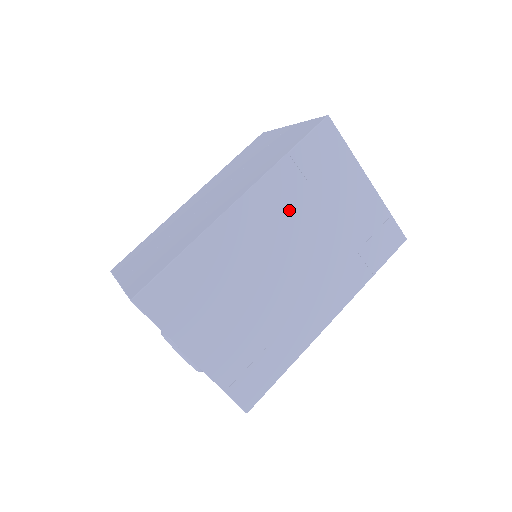
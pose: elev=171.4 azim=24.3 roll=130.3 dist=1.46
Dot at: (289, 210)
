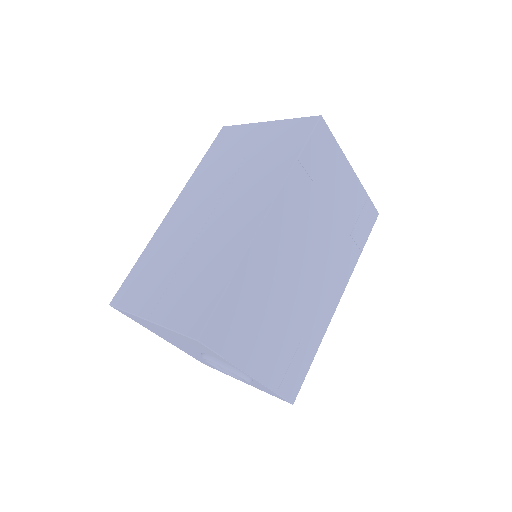
Dot at: (303, 213)
